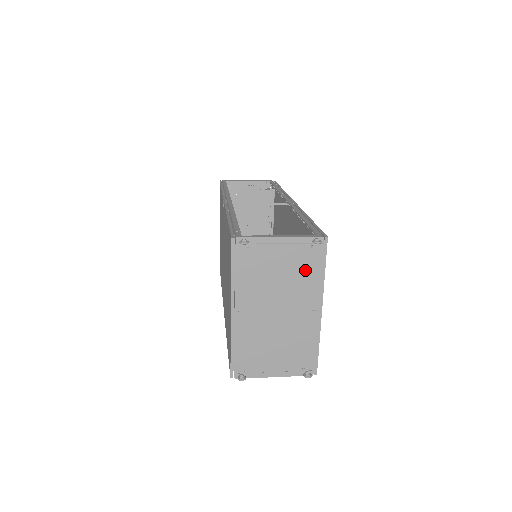
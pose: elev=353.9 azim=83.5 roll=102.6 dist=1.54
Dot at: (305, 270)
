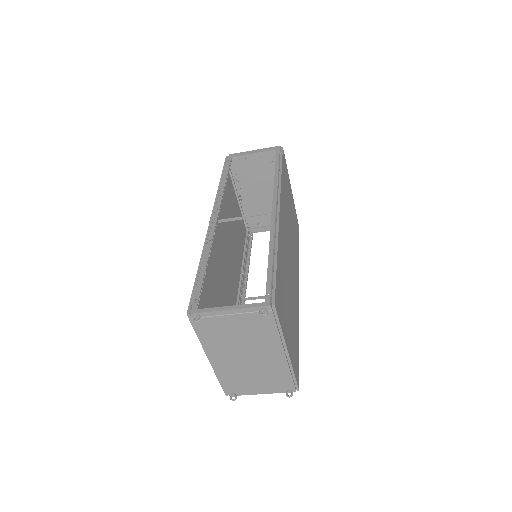
Dot at: (261, 329)
